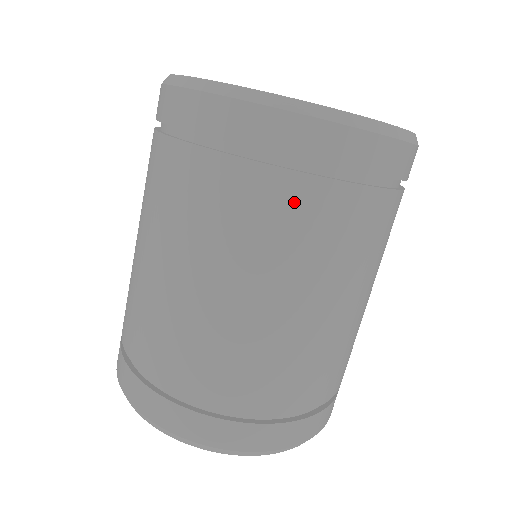
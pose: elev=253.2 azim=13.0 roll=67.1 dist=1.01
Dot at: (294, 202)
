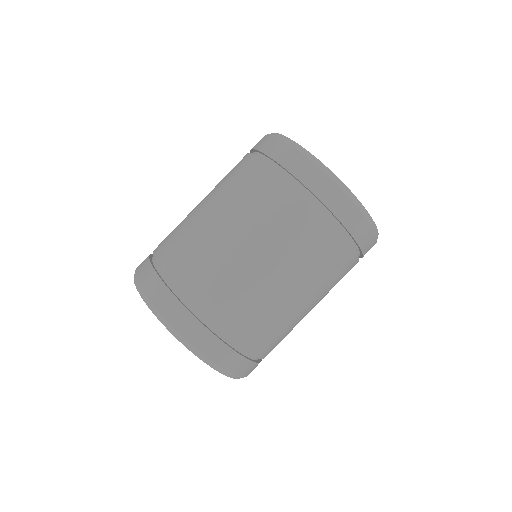
Dot at: (345, 263)
